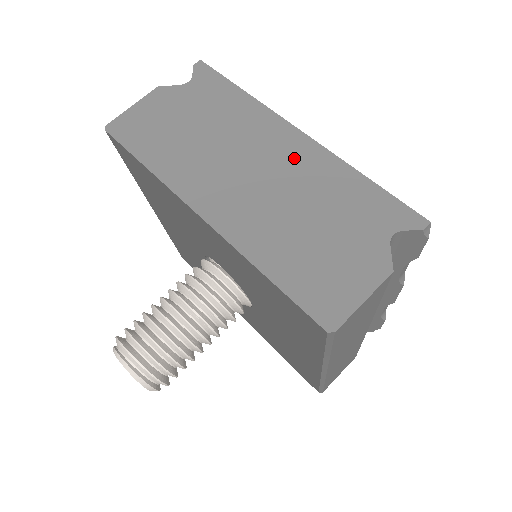
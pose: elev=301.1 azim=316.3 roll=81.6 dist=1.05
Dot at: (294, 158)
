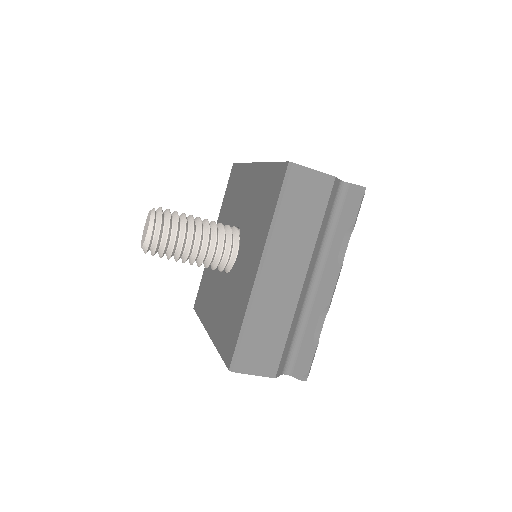
Dot at: occluded
